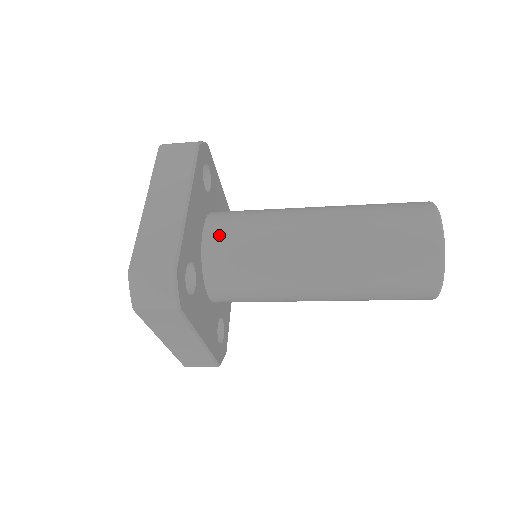
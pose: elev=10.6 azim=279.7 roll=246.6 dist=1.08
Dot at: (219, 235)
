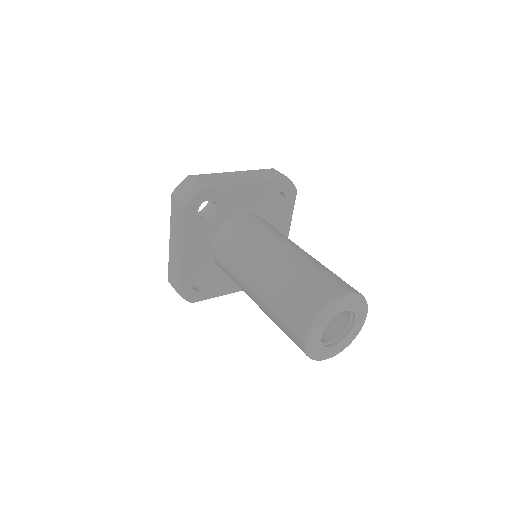
Dot at: (217, 255)
